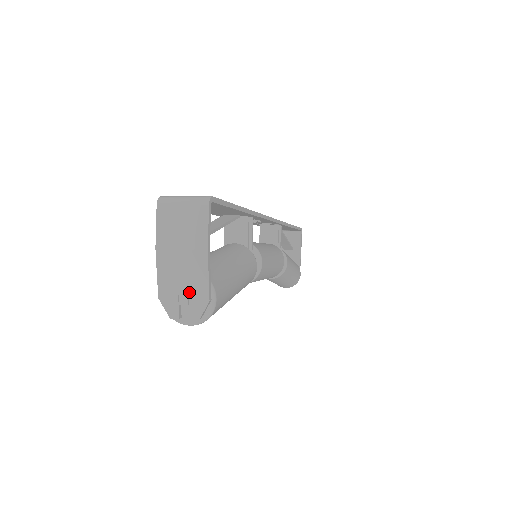
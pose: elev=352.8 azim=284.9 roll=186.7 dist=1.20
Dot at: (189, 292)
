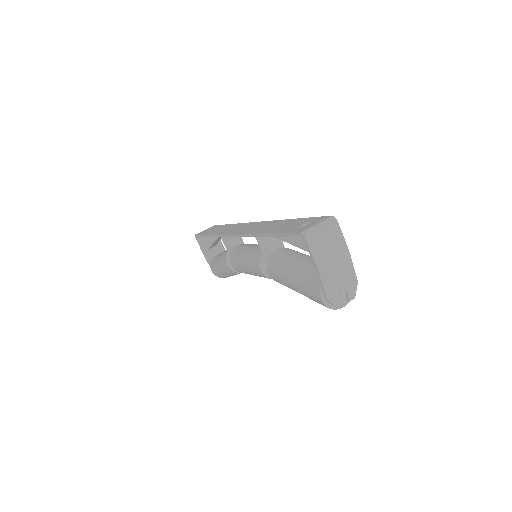
Dot at: (345, 284)
